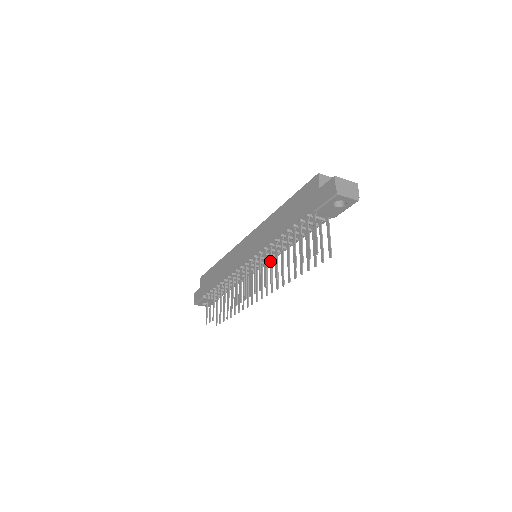
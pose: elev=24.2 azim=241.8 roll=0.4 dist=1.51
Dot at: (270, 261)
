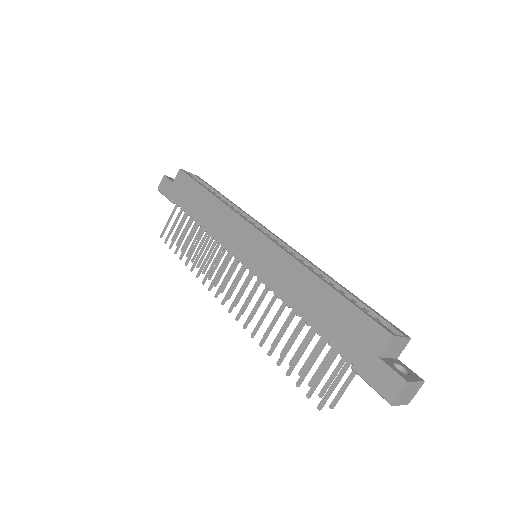
Dot at: (266, 311)
